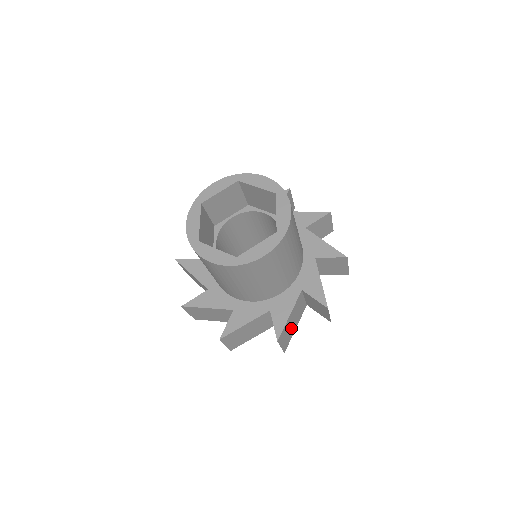
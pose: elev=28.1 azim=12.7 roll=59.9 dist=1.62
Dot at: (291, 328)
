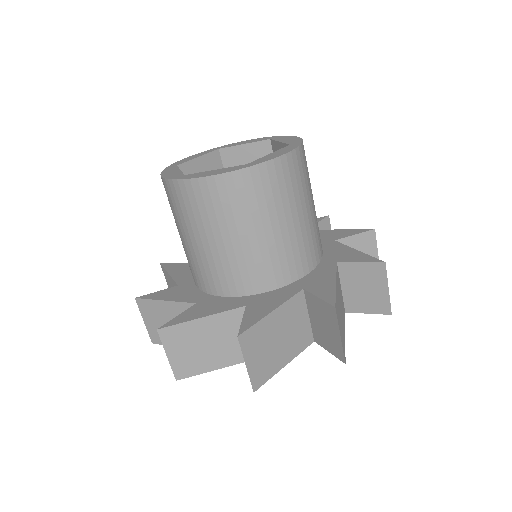
Dot at: (341, 321)
